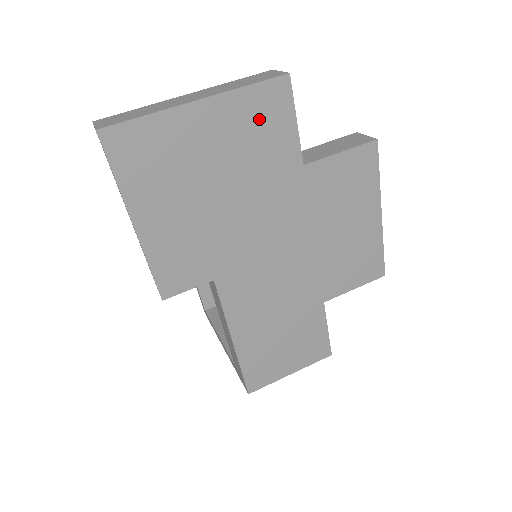
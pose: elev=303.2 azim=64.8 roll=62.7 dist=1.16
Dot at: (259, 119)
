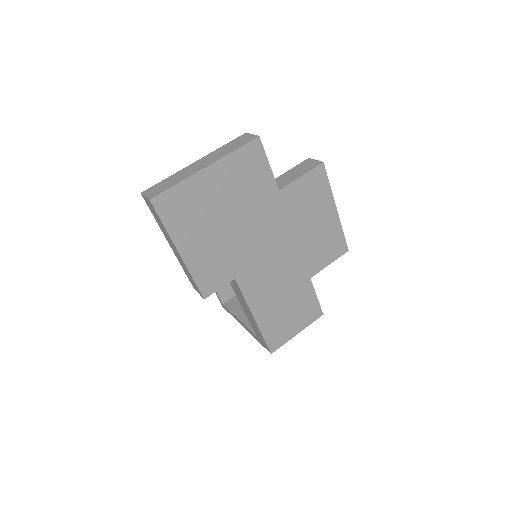
Dot at: (246, 169)
